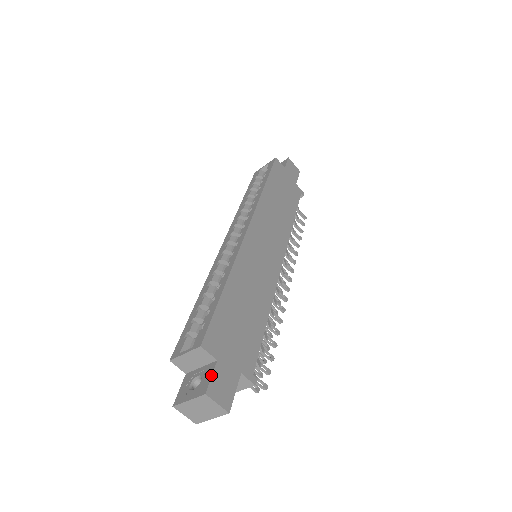
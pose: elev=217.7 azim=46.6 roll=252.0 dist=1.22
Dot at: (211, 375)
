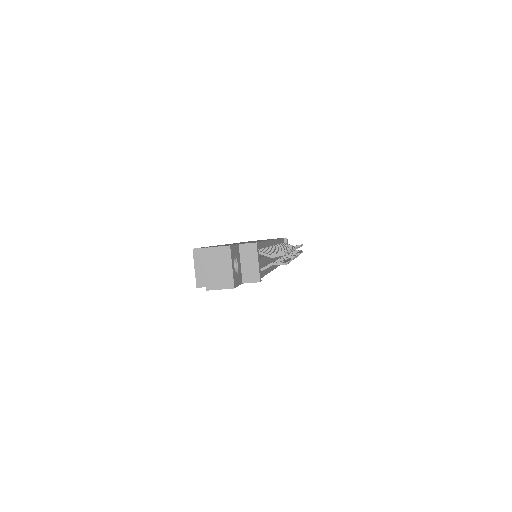
Dot at: occluded
